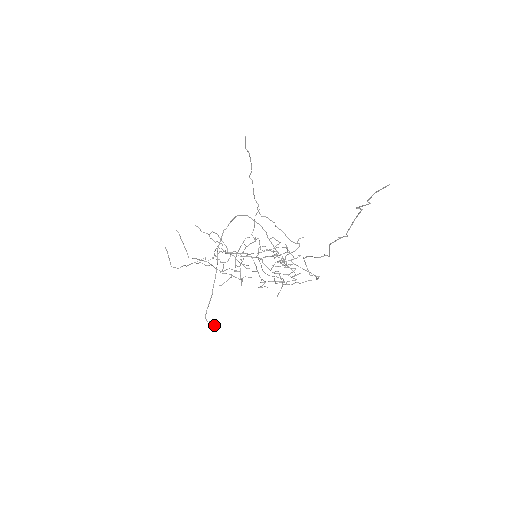
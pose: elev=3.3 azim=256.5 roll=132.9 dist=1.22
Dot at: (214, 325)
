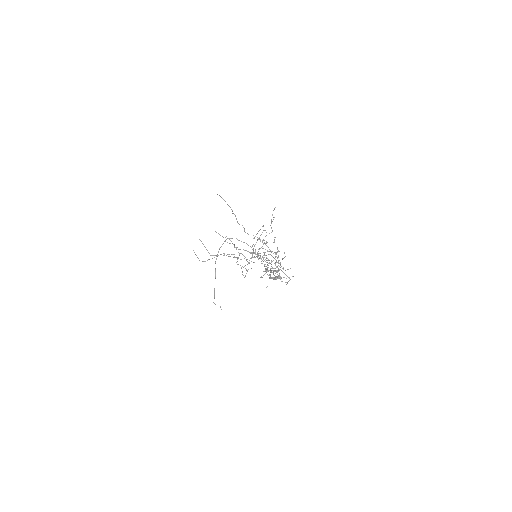
Dot at: (220, 307)
